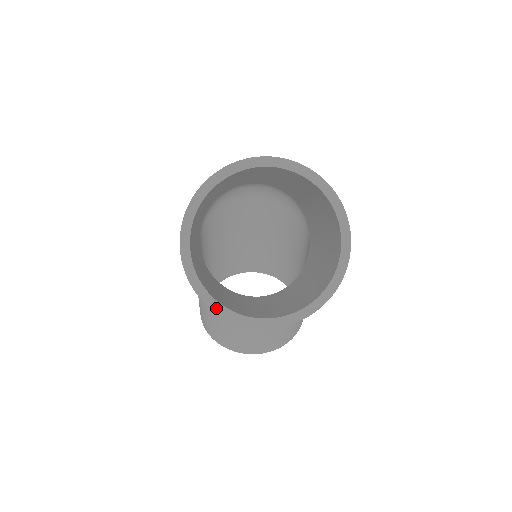
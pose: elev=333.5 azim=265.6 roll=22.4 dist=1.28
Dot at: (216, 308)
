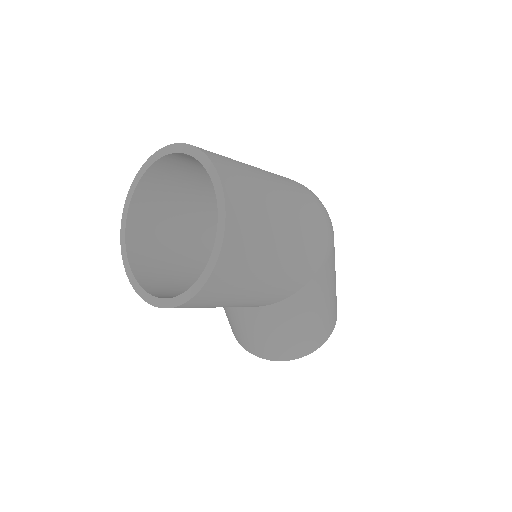
Dot at: (123, 252)
